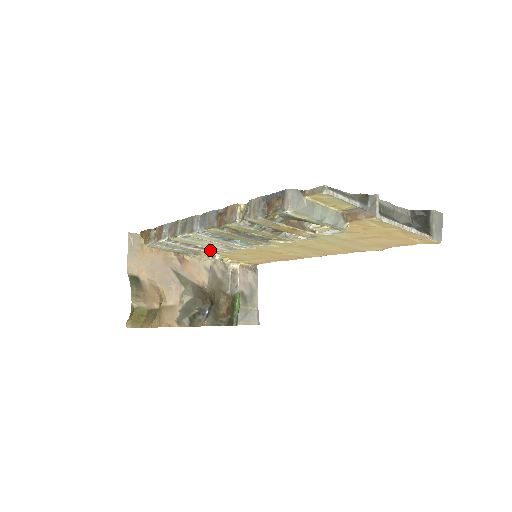
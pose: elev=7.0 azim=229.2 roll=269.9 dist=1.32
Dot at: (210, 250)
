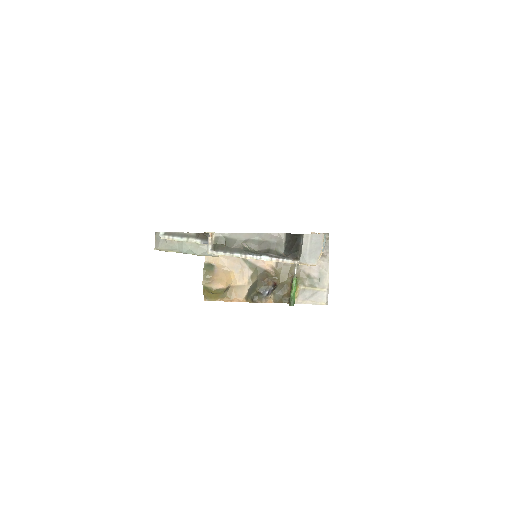
Dot at: occluded
